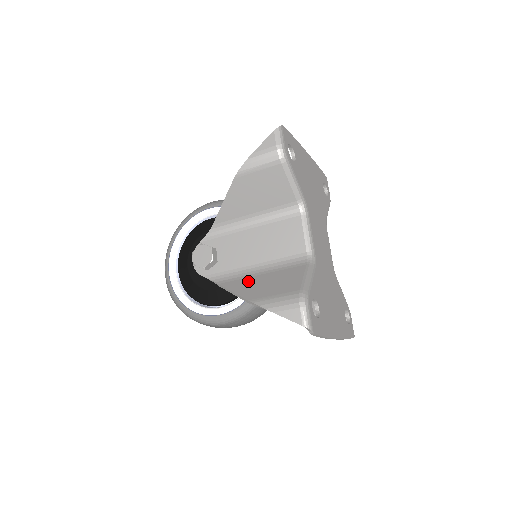
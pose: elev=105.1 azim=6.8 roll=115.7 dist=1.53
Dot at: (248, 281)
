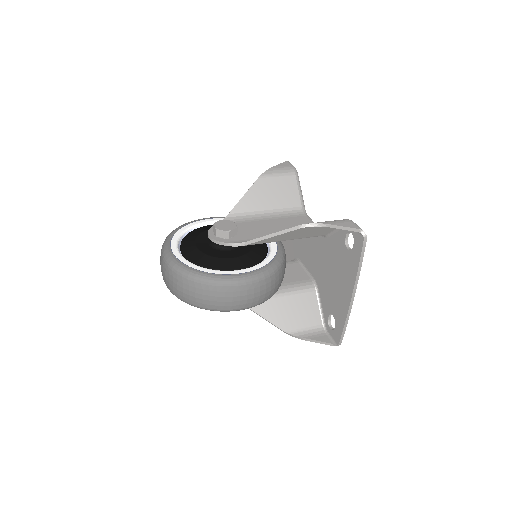
Dot at: occluded
